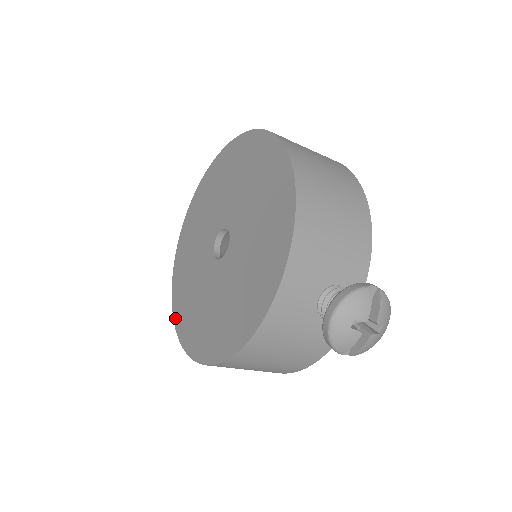
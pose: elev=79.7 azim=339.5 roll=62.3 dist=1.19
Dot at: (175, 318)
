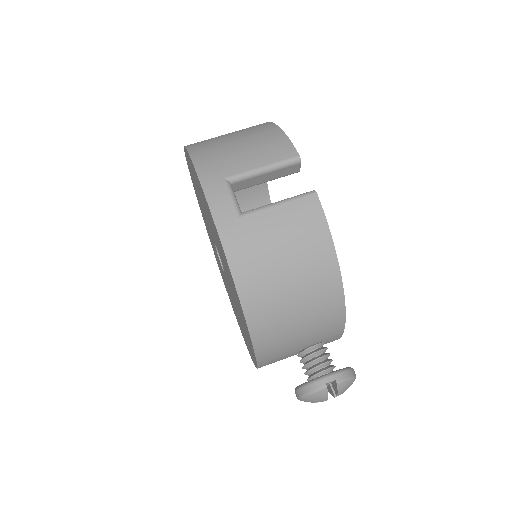
Dot at: occluded
